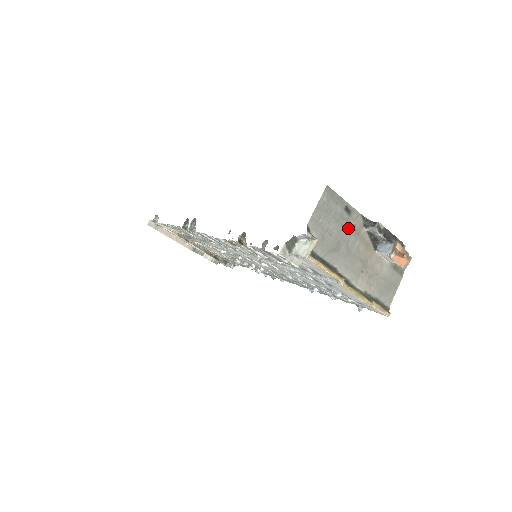
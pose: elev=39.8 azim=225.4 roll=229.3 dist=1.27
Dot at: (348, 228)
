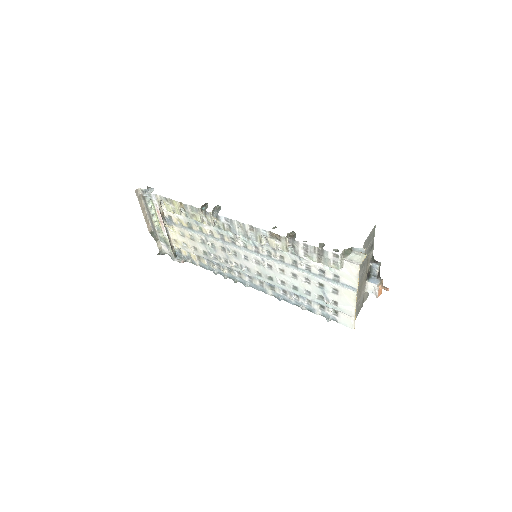
Dot at: (368, 258)
